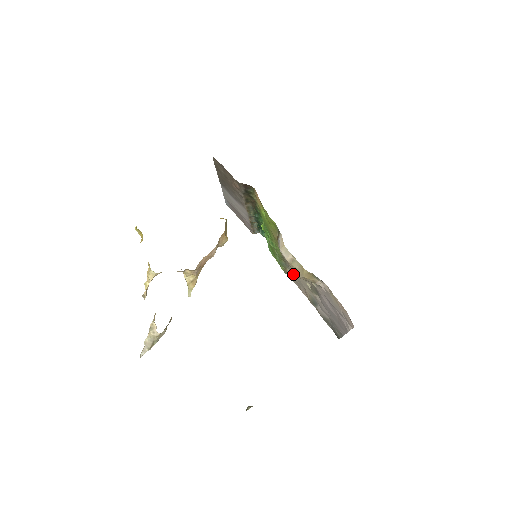
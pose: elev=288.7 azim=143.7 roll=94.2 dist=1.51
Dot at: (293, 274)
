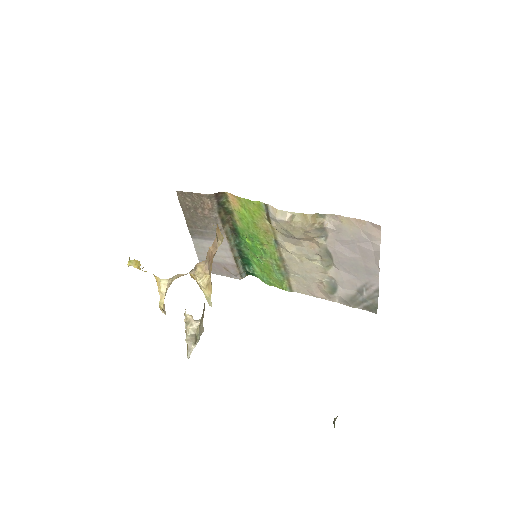
Dot at: (298, 278)
